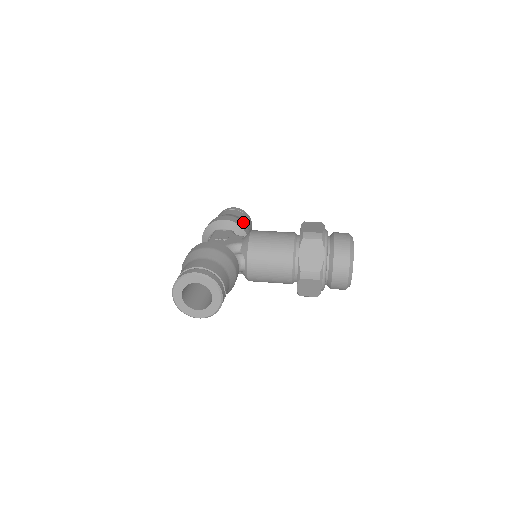
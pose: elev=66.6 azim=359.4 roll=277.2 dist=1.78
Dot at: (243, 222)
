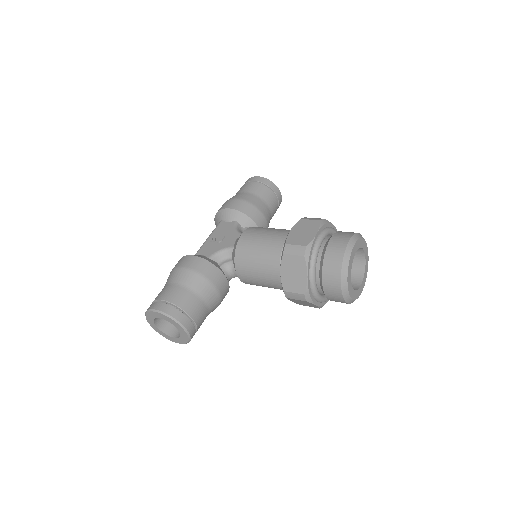
Dot at: (254, 205)
